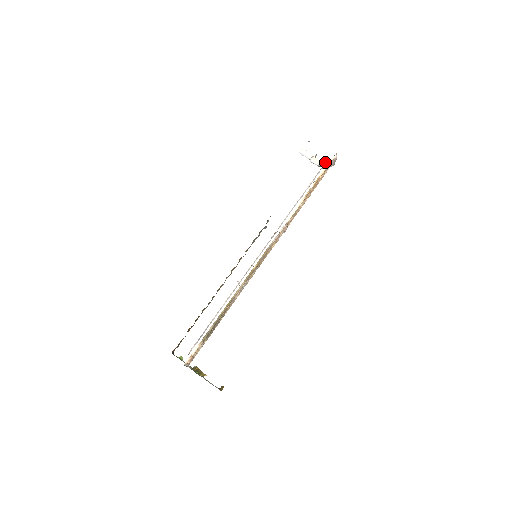
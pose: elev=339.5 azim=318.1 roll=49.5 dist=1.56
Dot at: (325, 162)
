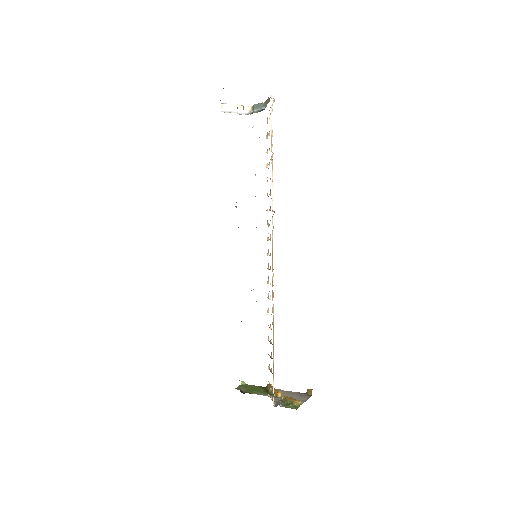
Dot at: (256, 106)
